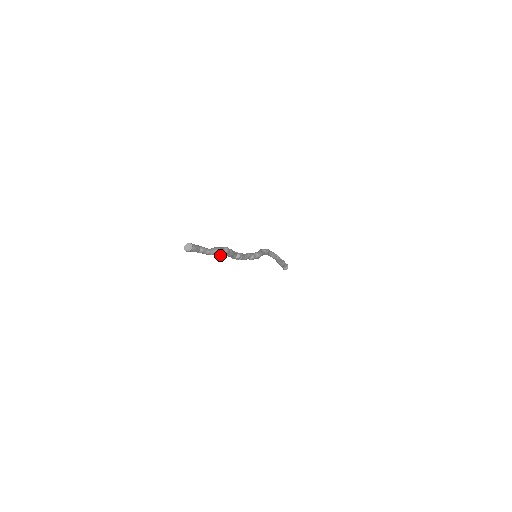
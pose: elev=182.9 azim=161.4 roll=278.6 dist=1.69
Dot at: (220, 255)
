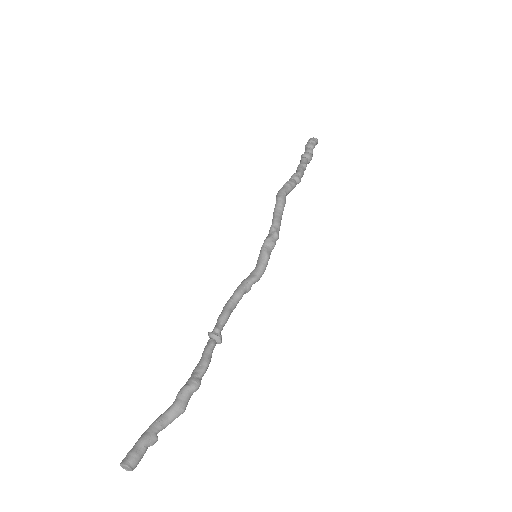
Dot at: occluded
